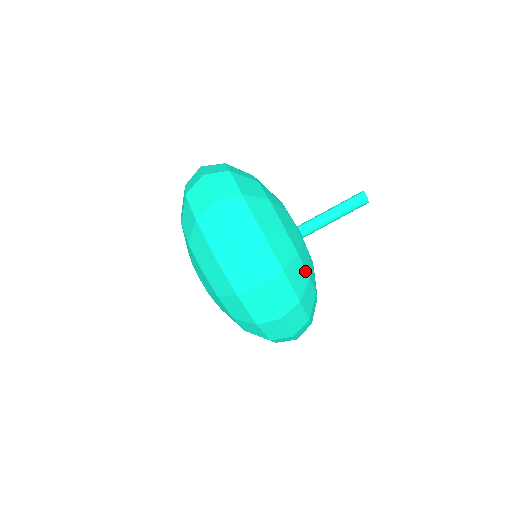
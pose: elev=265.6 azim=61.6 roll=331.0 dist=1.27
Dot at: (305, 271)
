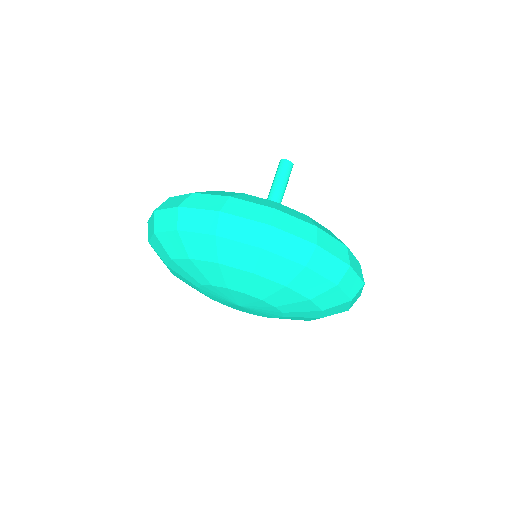
Dot at: occluded
